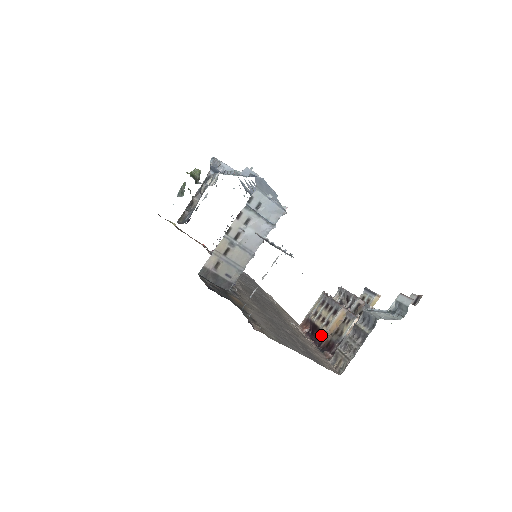
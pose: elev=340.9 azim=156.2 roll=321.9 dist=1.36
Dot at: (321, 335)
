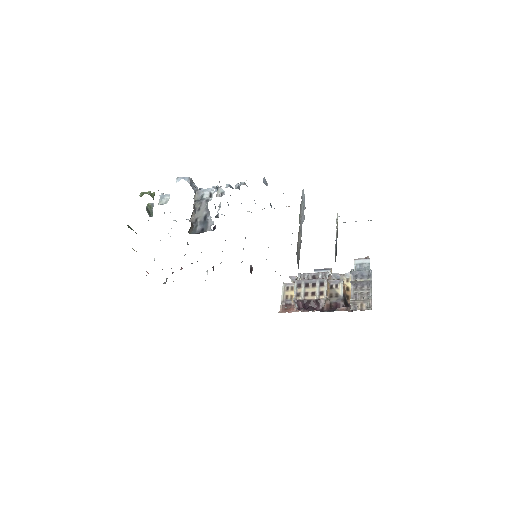
Dot at: (320, 303)
